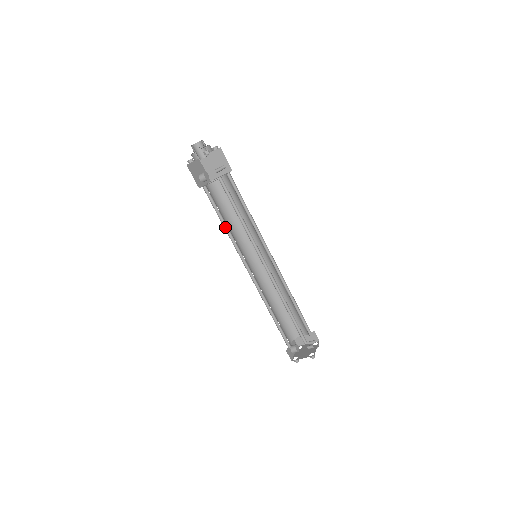
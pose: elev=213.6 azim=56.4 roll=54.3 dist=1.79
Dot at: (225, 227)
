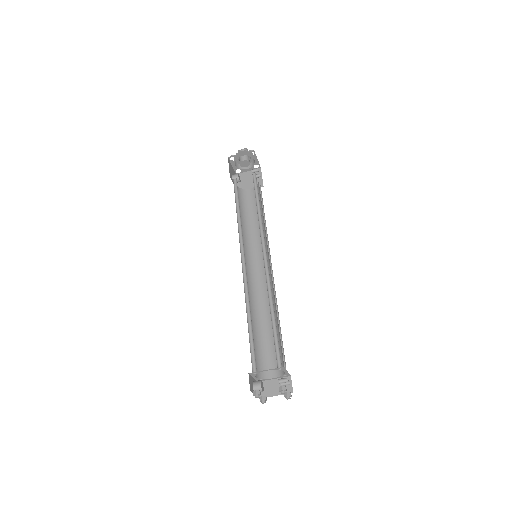
Dot at: (237, 216)
